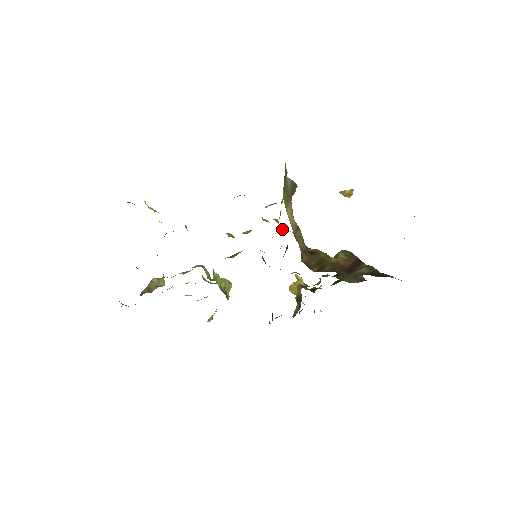
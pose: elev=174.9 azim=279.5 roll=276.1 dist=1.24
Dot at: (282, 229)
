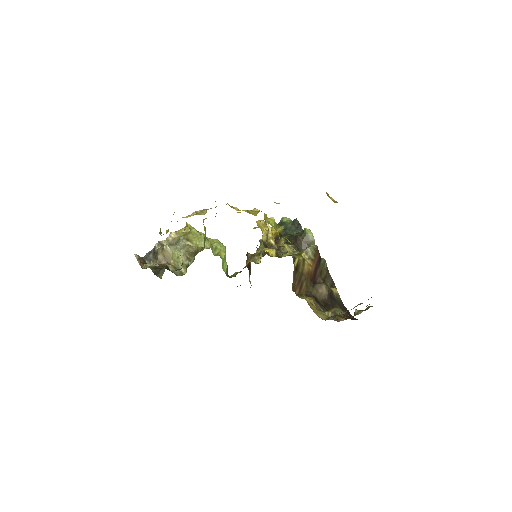
Dot at: (279, 238)
